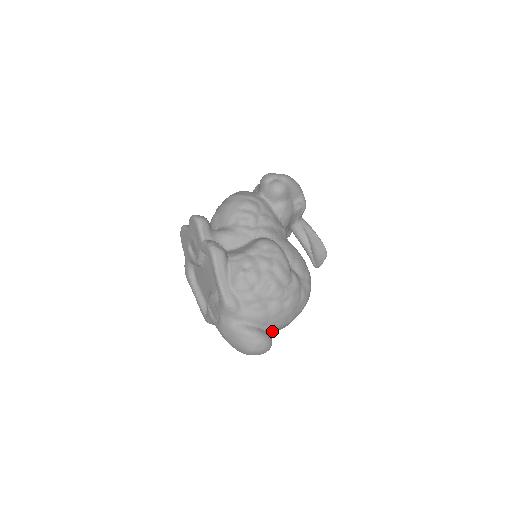
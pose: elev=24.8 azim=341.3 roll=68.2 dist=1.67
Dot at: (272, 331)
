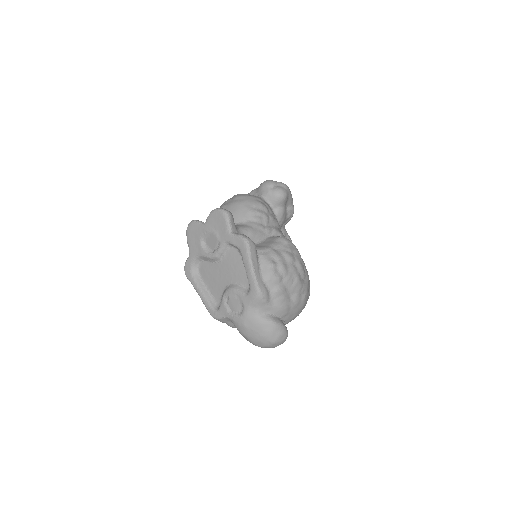
Dot at: occluded
